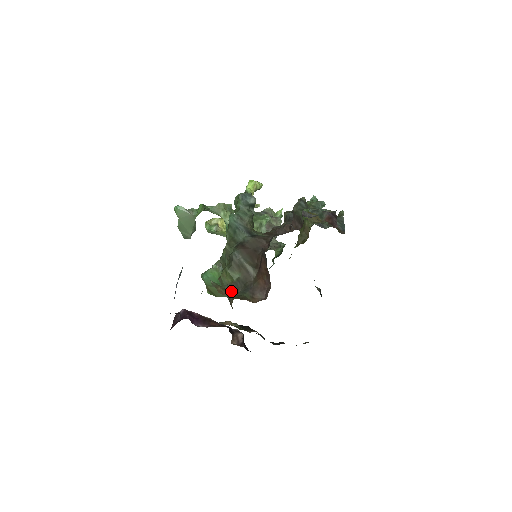
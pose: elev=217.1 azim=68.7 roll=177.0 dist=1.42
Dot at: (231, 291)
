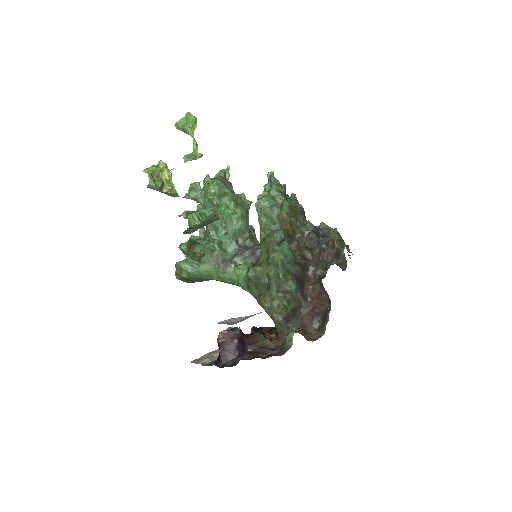
Dot at: (286, 321)
